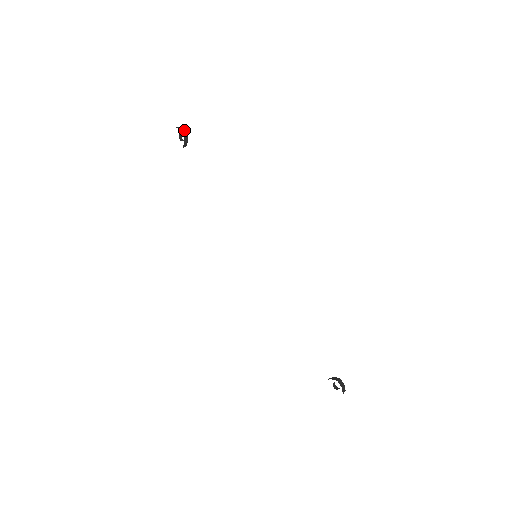
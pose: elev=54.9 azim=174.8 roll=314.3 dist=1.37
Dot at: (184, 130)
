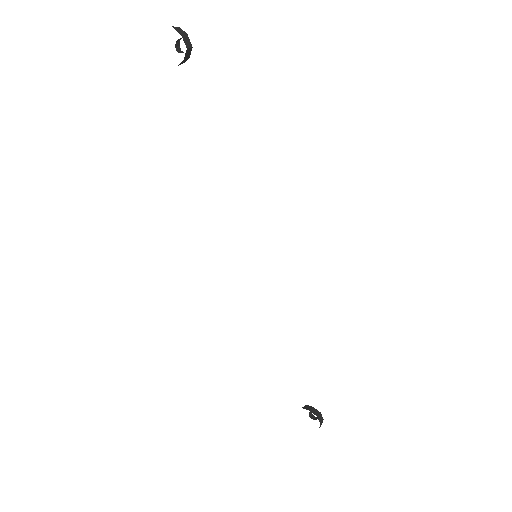
Dot at: (187, 38)
